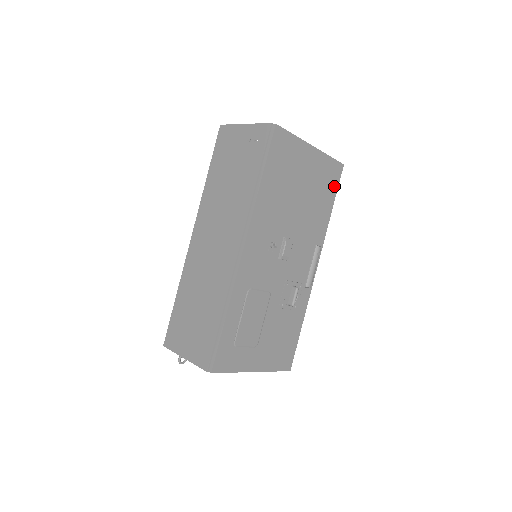
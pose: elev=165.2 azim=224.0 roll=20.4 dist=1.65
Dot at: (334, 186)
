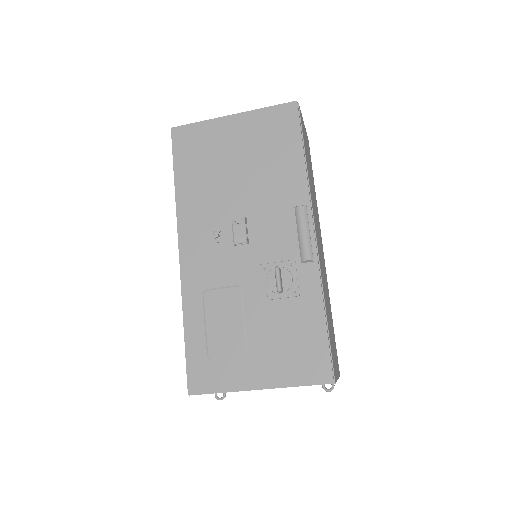
Dot at: (292, 131)
